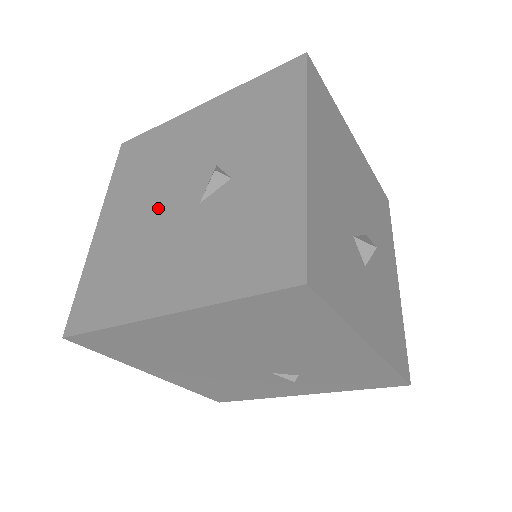
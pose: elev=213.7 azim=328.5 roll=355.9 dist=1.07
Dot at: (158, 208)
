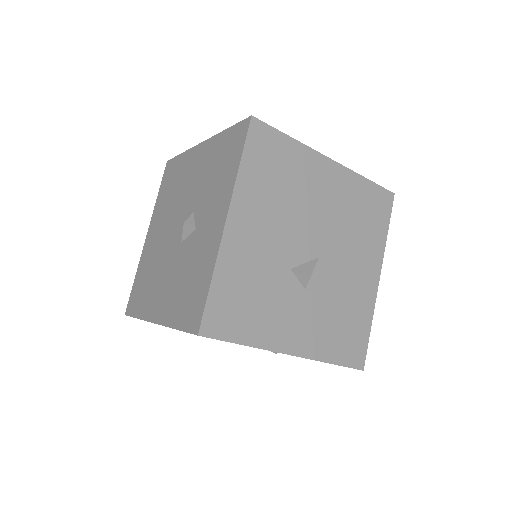
Dot at: (168, 235)
